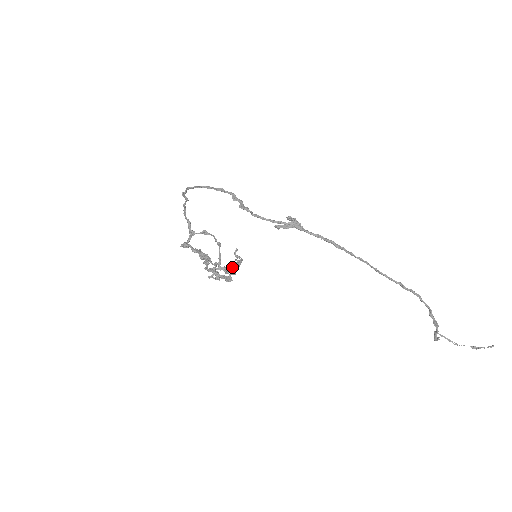
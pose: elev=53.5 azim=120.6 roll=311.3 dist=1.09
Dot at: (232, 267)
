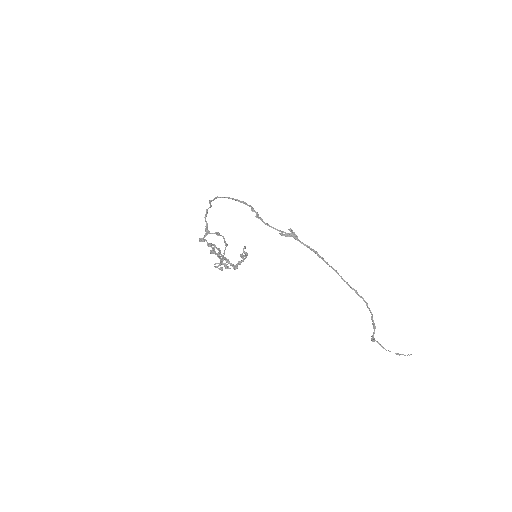
Dot at: (243, 257)
